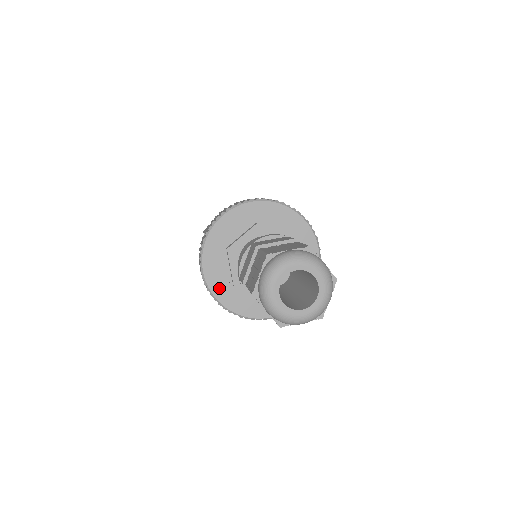
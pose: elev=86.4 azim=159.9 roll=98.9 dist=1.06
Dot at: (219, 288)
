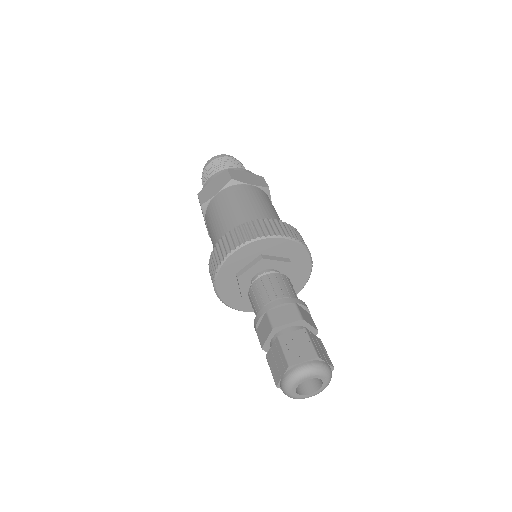
Dot at: (228, 268)
